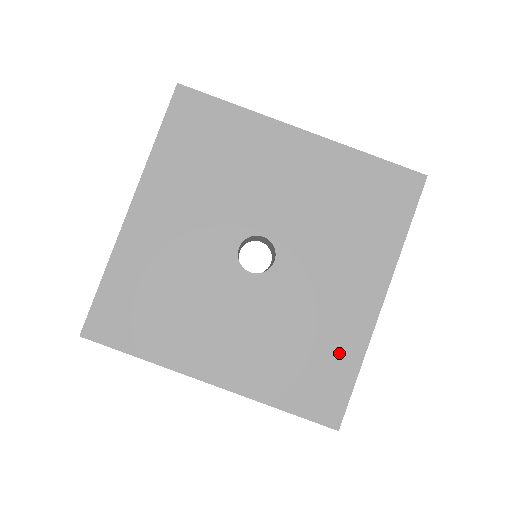
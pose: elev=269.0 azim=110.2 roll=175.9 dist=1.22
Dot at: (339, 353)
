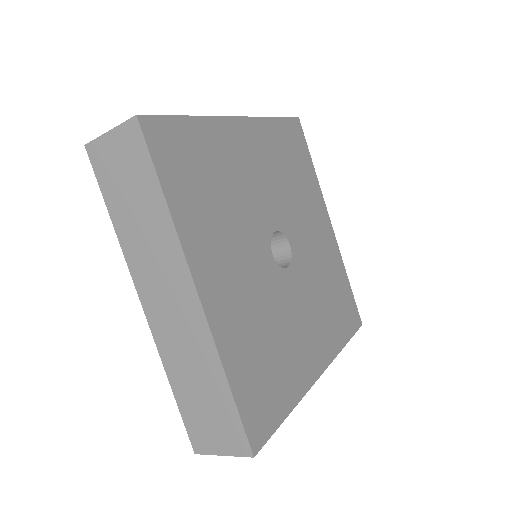
Dot at: (286, 382)
